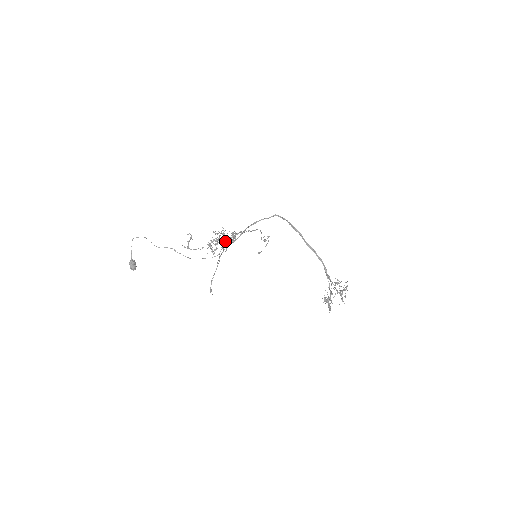
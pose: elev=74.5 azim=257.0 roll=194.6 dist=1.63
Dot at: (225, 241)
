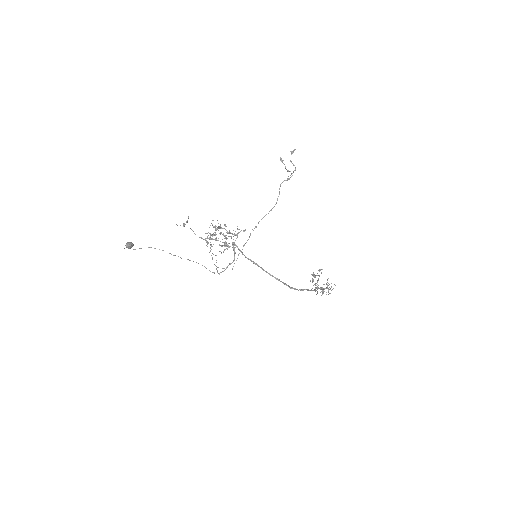
Dot at: occluded
